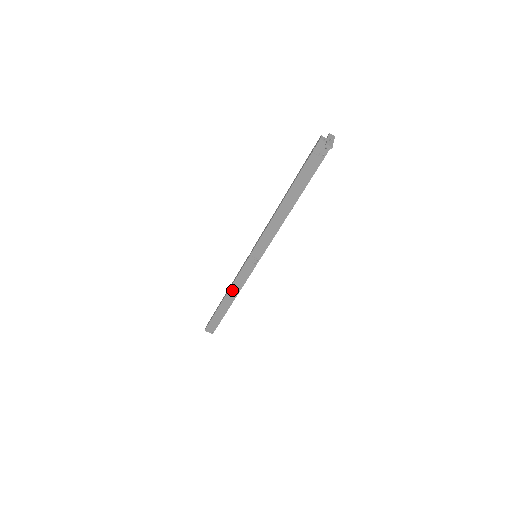
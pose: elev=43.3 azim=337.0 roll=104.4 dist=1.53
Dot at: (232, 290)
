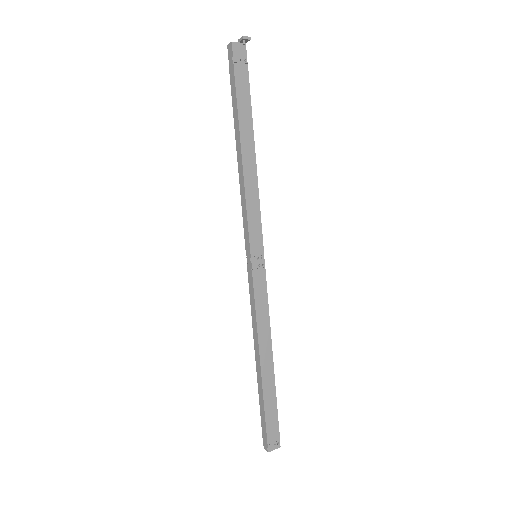
Dot at: (261, 337)
